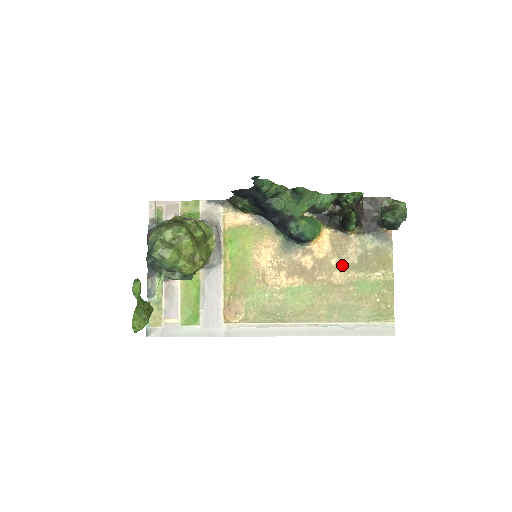
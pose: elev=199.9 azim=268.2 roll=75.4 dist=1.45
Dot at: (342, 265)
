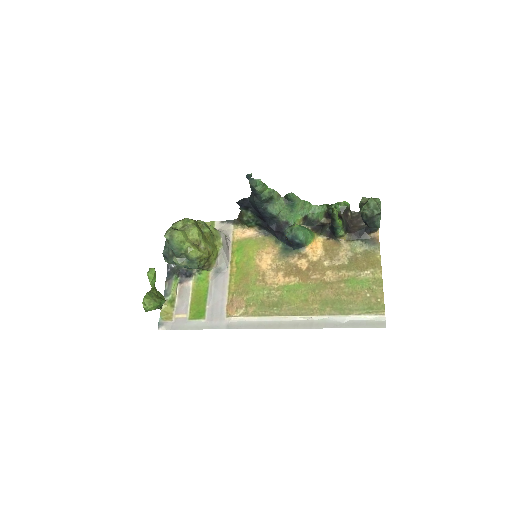
Dot at: (334, 266)
